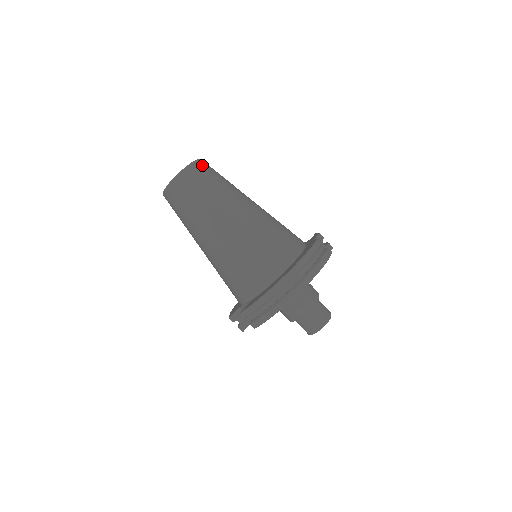
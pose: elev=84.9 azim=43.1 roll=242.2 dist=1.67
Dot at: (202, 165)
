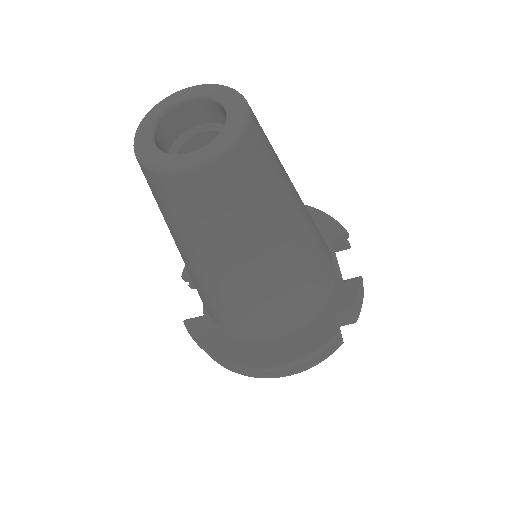
Dot at: (231, 168)
